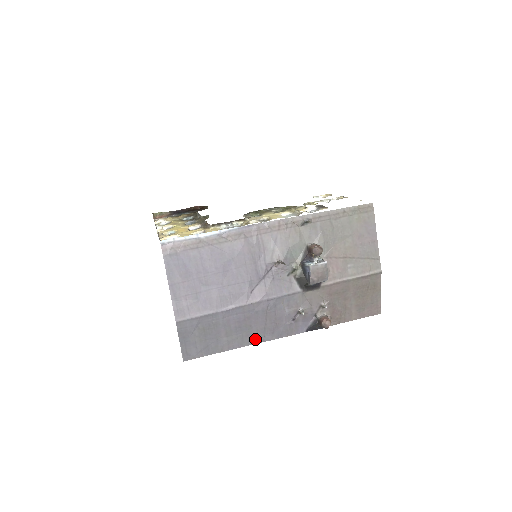
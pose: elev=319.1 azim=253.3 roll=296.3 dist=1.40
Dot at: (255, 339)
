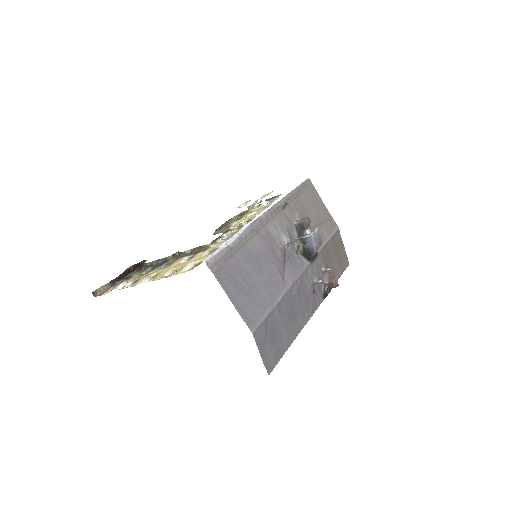
Dot at: (301, 324)
